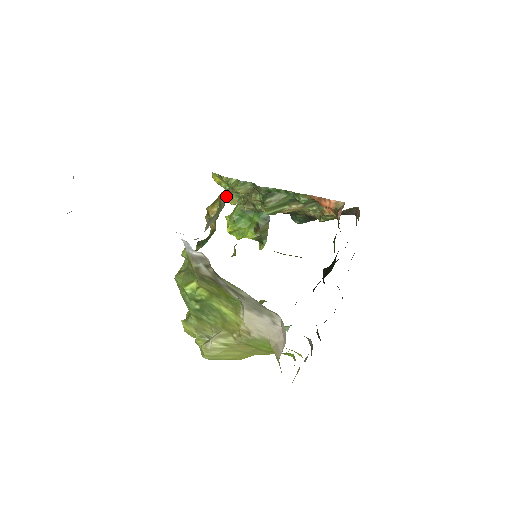
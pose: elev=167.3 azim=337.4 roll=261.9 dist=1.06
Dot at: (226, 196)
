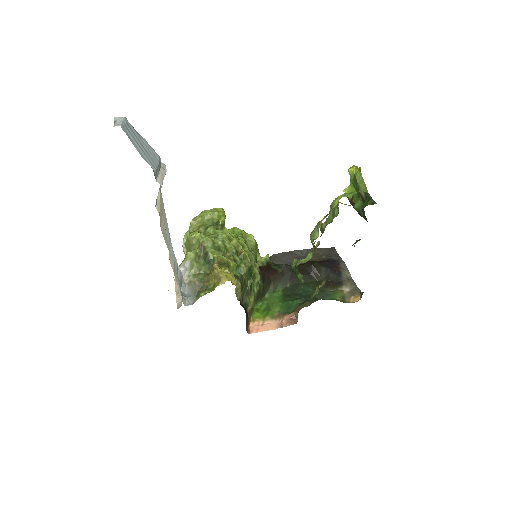
Dot at: occluded
